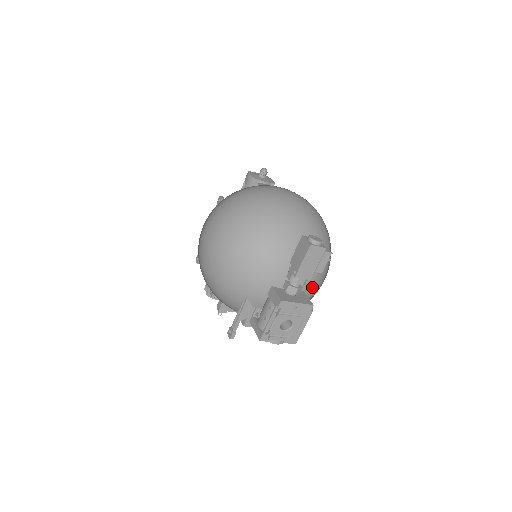
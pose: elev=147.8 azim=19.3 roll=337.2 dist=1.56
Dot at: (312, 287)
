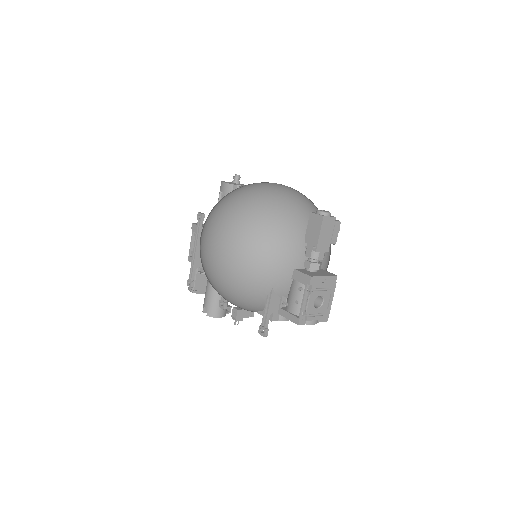
Dot at: (325, 264)
